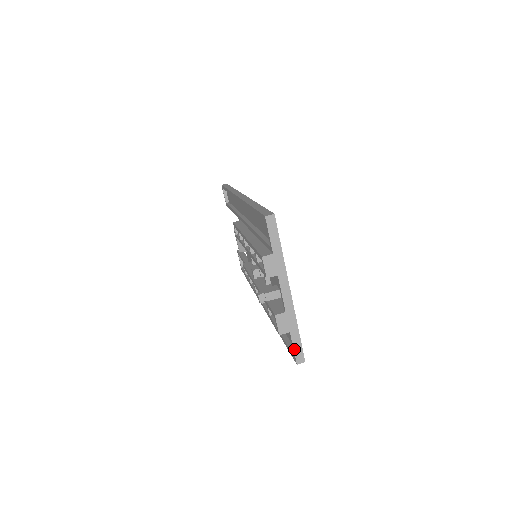
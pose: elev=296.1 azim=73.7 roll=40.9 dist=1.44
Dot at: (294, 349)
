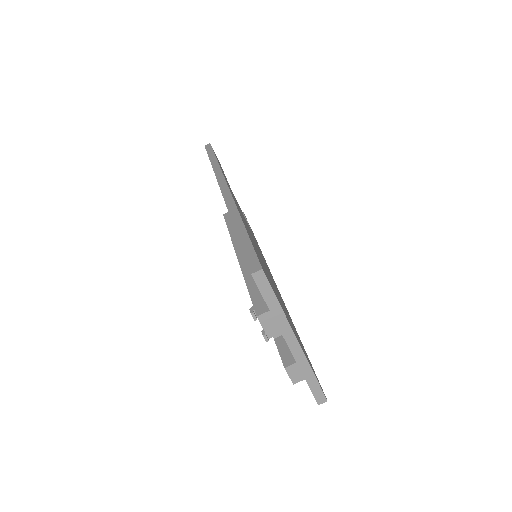
Dot at: (313, 393)
